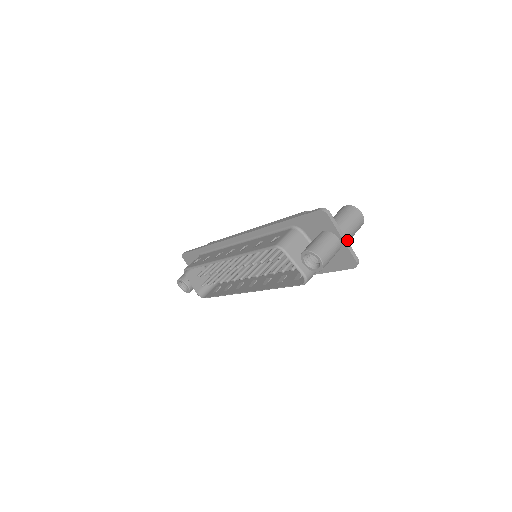
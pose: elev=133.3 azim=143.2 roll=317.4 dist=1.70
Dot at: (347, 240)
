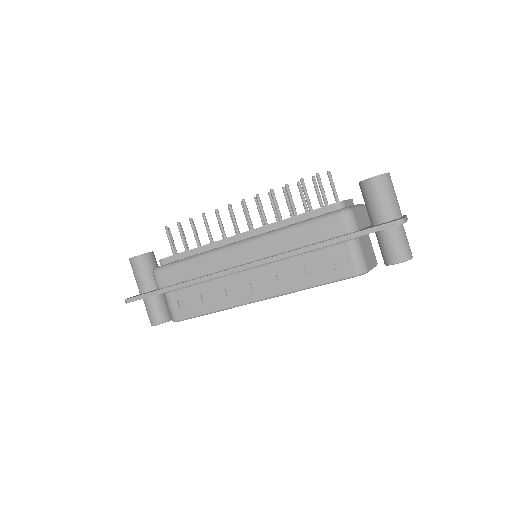
Dot at: occluded
